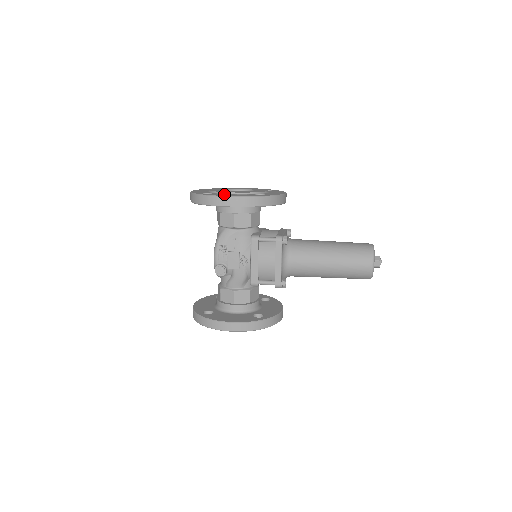
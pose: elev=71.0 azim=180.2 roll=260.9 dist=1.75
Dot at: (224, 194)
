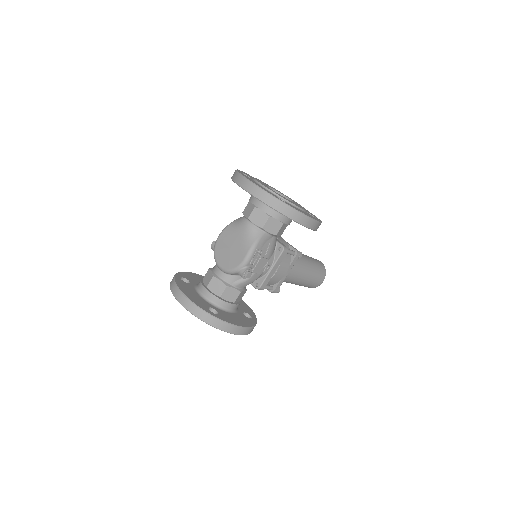
Dot at: occluded
